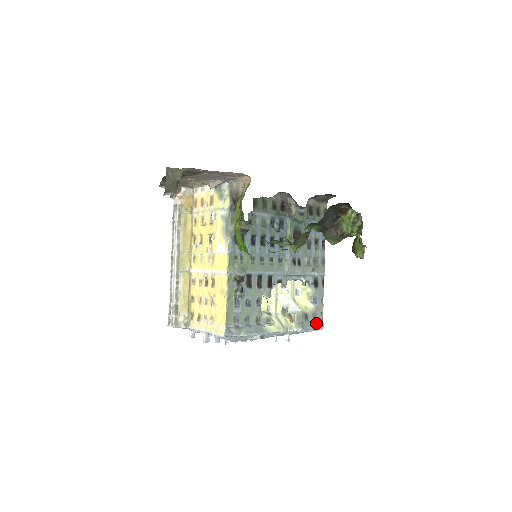
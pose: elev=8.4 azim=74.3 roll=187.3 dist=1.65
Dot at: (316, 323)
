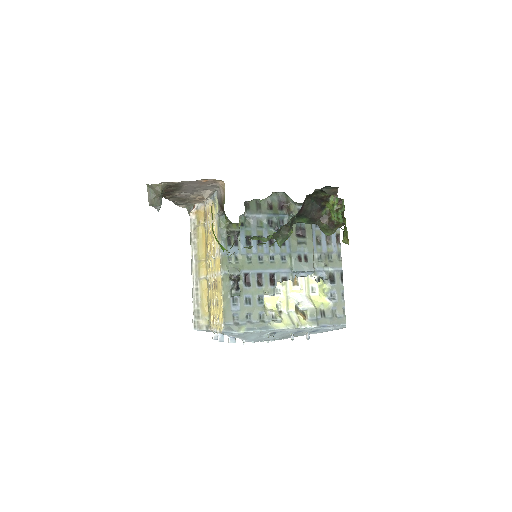
Dot at: (336, 320)
